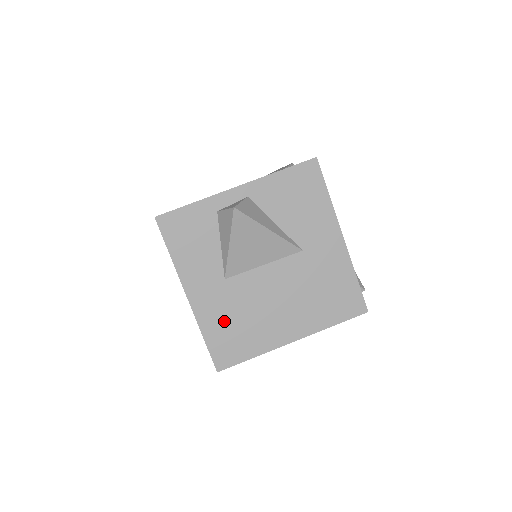
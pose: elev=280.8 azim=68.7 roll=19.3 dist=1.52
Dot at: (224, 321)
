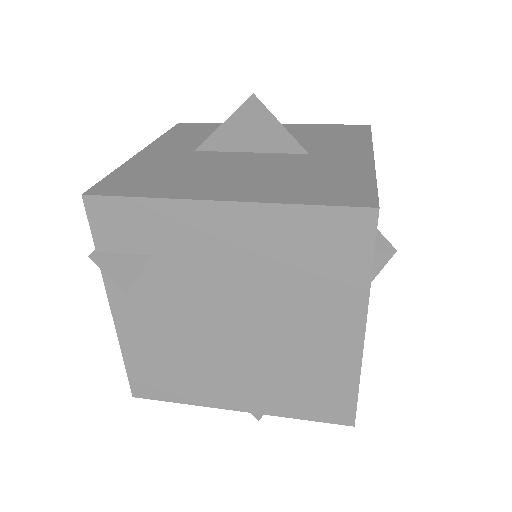
Dot at: (154, 169)
